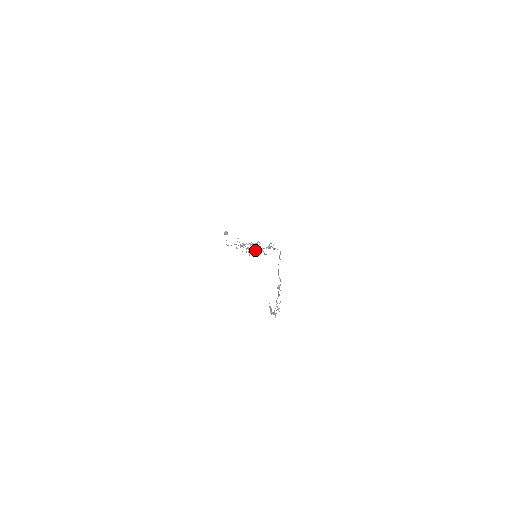
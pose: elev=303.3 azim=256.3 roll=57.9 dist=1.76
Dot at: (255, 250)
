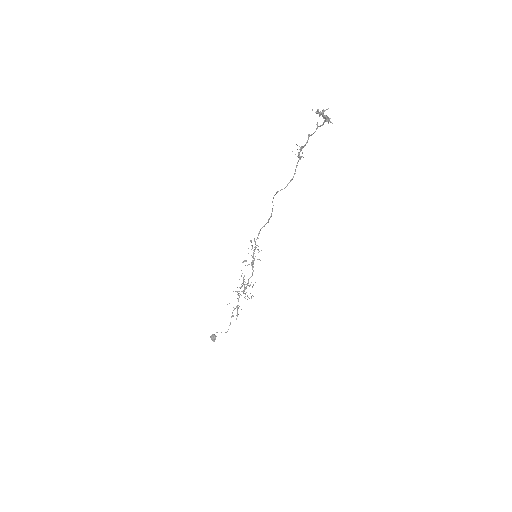
Dot at: (250, 277)
